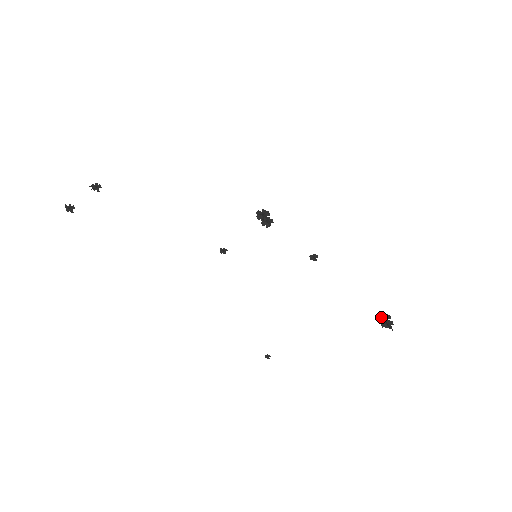
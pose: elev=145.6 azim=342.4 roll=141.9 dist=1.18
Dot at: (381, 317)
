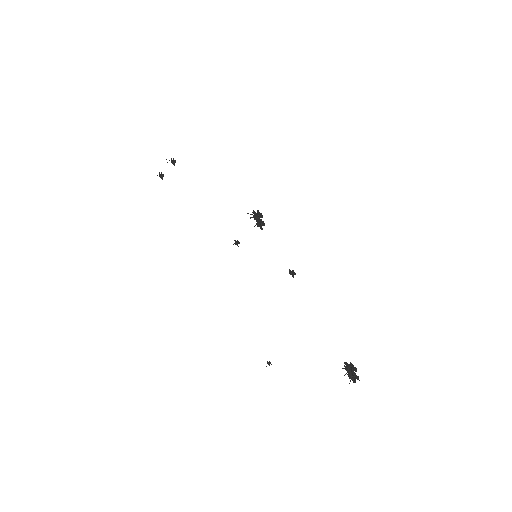
Dot at: (347, 365)
